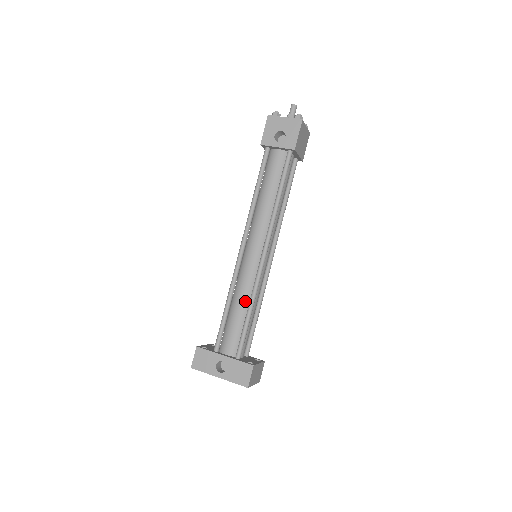
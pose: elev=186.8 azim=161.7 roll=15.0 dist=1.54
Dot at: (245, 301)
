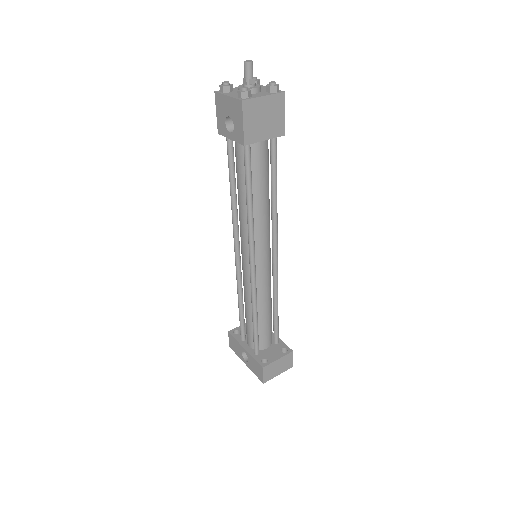
Dot at: (250, 304)
